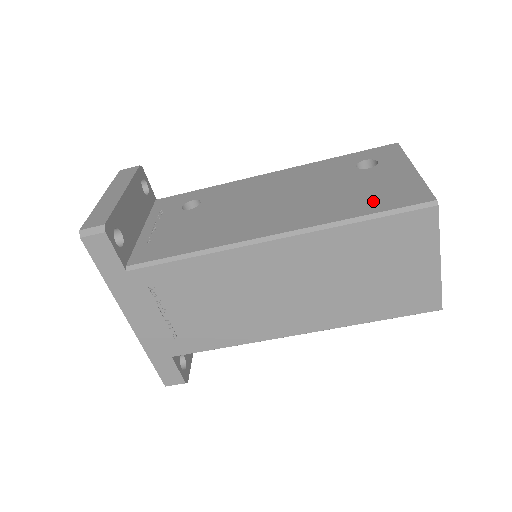
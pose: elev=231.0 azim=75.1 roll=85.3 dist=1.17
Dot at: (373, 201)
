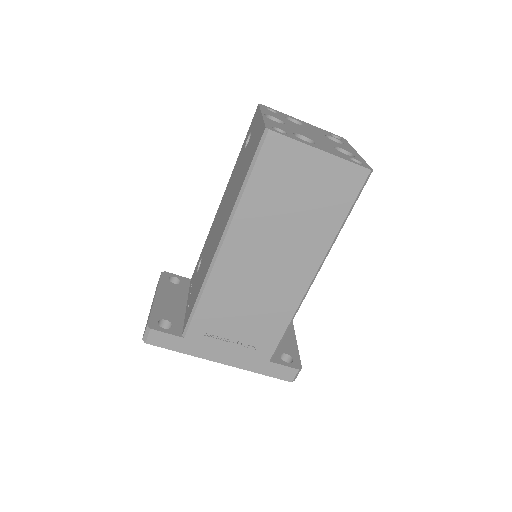
Dot at: (247, 165)
